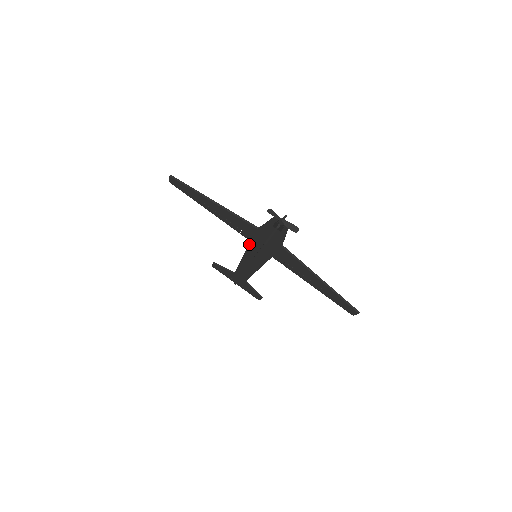
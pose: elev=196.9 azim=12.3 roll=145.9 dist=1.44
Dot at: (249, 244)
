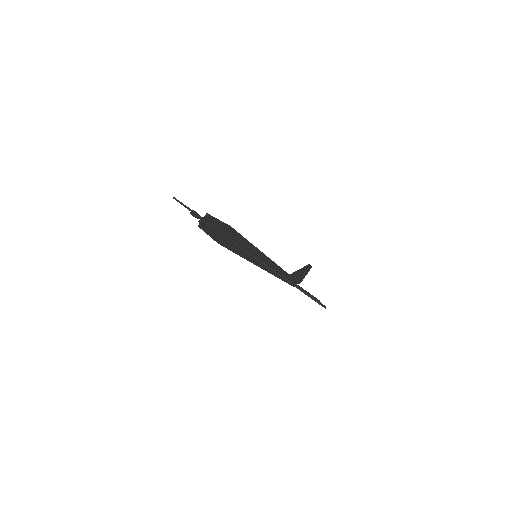
Dot at: occluded
